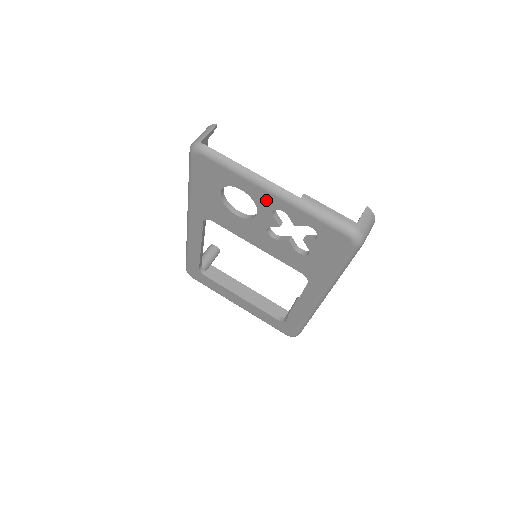
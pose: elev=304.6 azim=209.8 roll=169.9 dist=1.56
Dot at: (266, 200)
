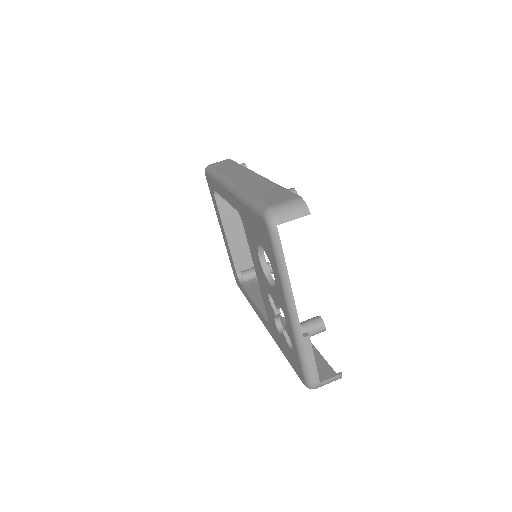
Dot at: (282, 303)
